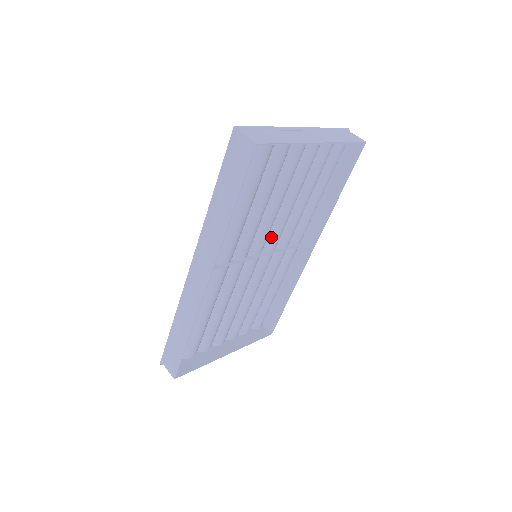
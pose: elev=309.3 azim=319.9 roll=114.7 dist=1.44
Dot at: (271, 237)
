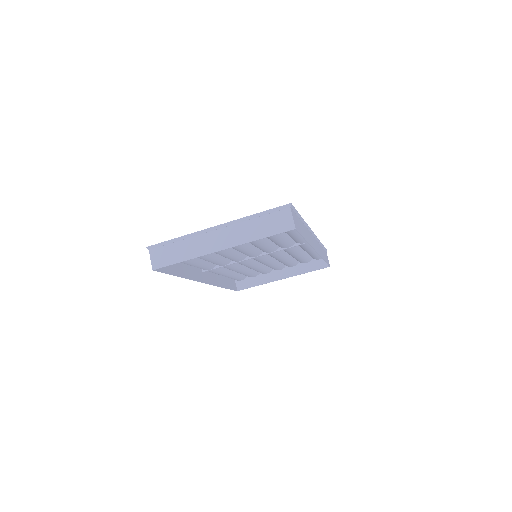
Dot at: (262, 249)
